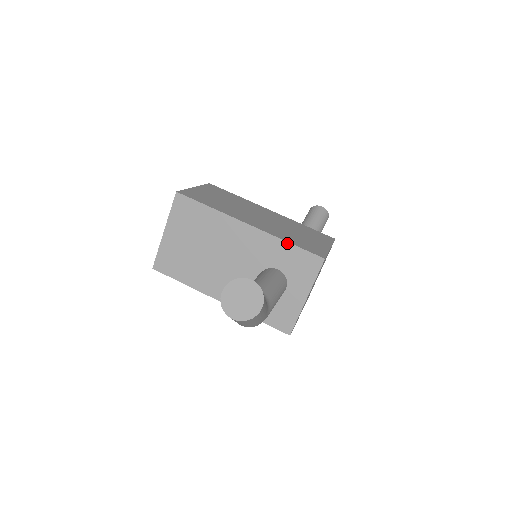
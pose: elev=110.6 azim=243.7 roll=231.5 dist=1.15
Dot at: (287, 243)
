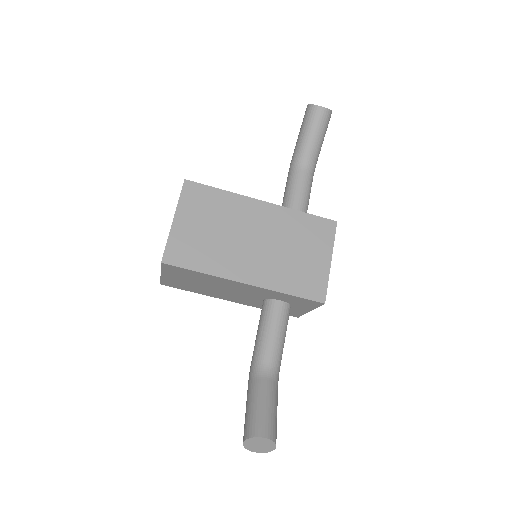
Dot at: (287, 294)
